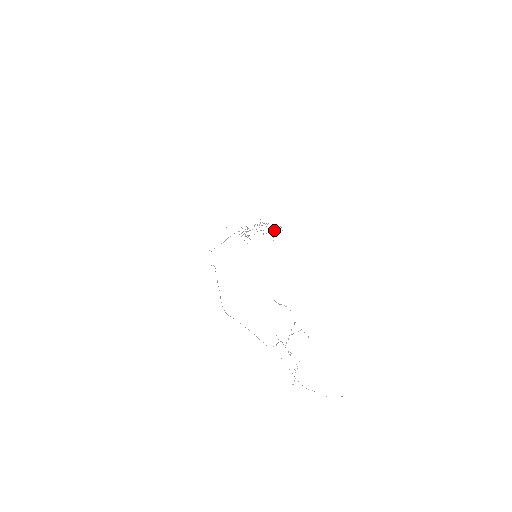
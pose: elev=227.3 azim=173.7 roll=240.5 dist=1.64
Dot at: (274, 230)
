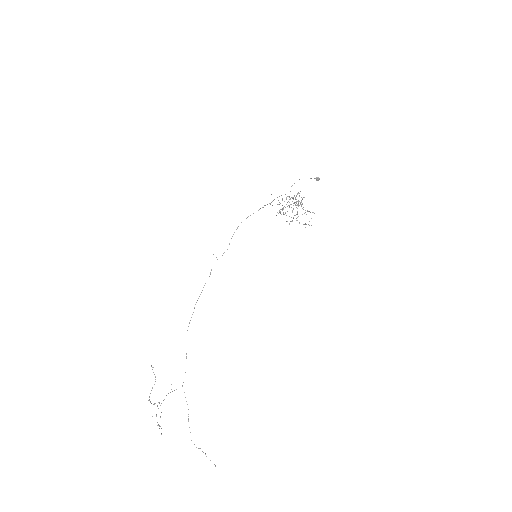
Dot at: (306, 214)
